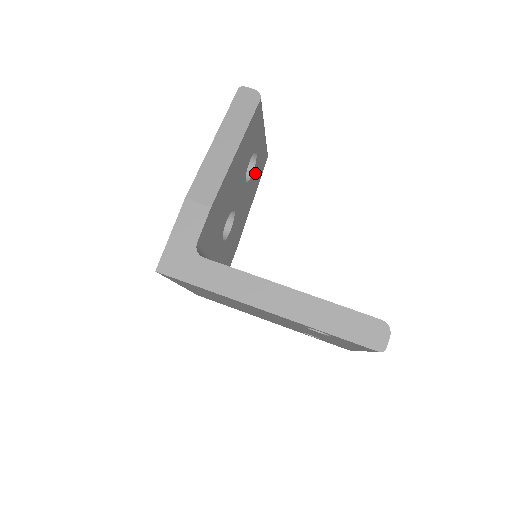
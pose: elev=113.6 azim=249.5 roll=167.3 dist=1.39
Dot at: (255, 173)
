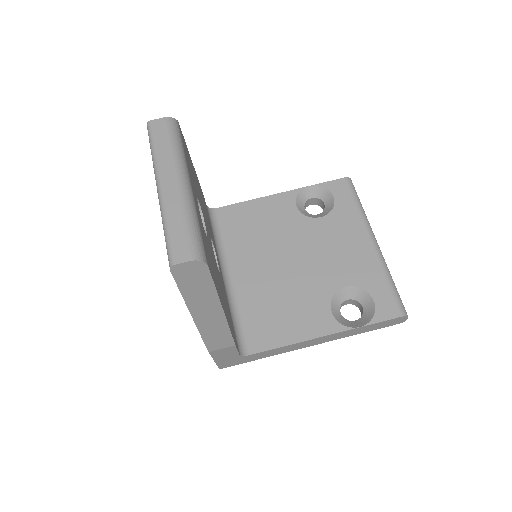
Dot at: (194, 183)
